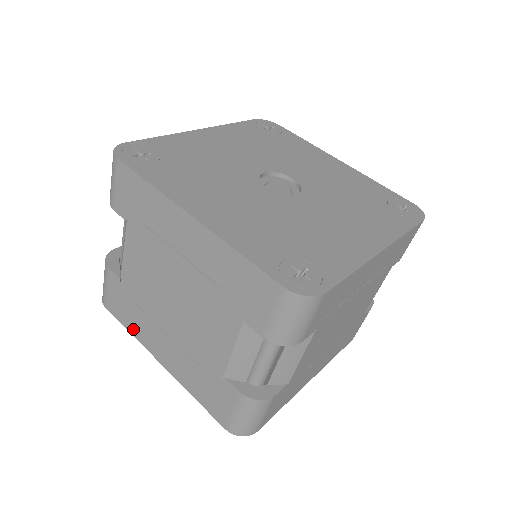
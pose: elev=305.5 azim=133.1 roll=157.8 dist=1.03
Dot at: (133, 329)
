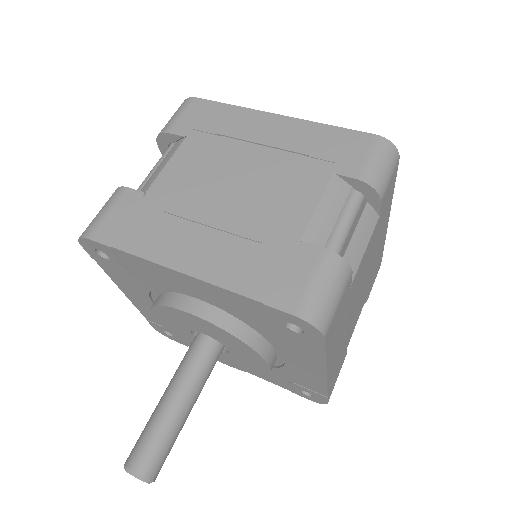
Dot at: (141, 246)
